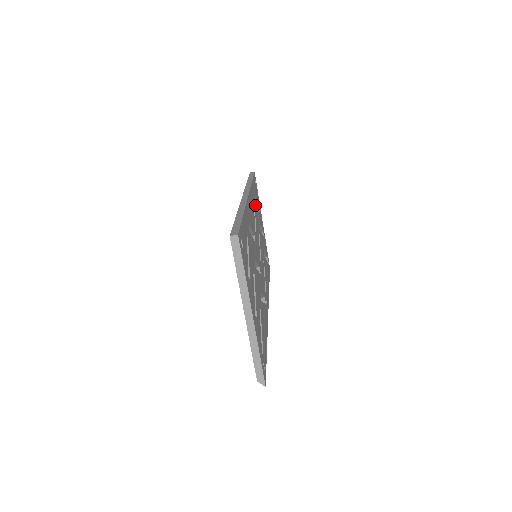
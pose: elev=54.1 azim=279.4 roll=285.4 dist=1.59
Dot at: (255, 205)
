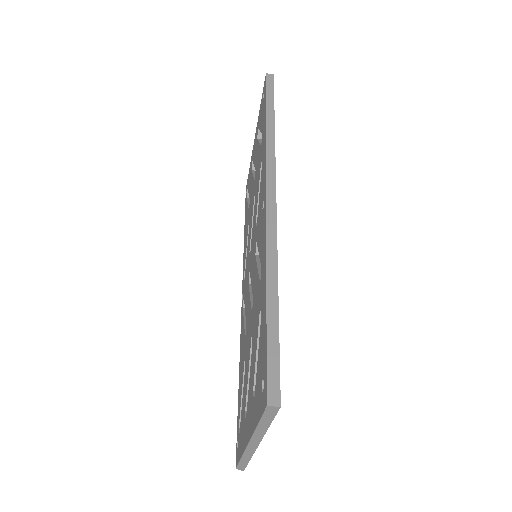
Dot at: occluded
